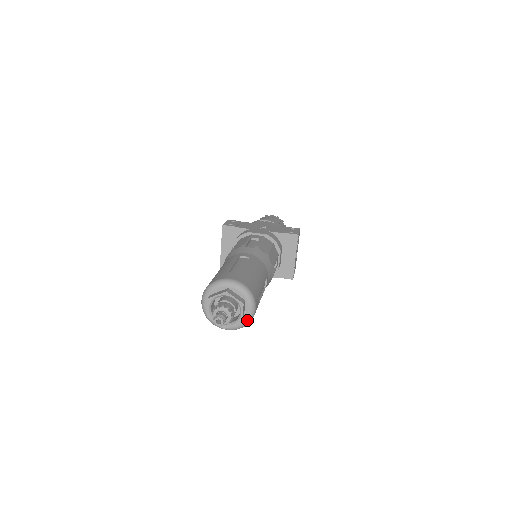
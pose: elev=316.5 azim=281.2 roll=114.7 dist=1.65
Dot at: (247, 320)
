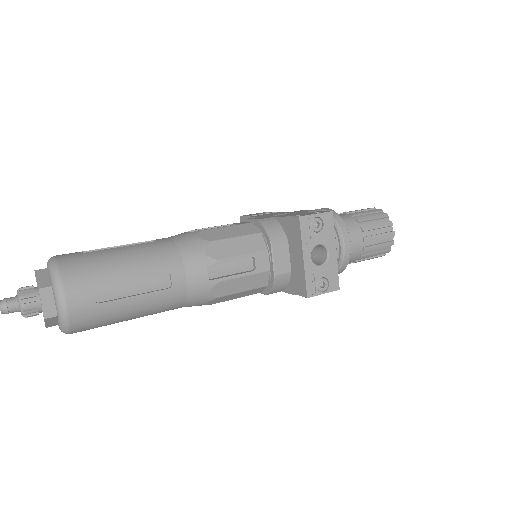
Dot at: (60, 318)
